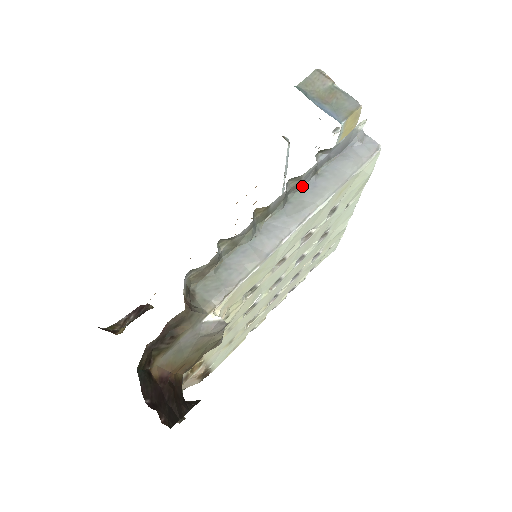
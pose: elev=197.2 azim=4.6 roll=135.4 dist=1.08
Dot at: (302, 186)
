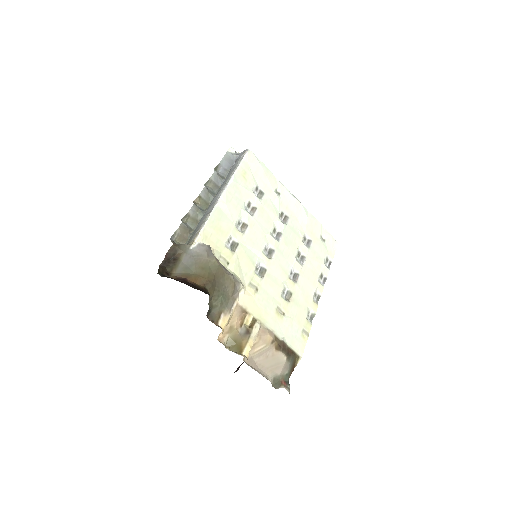
Dot at: (220, 186)
